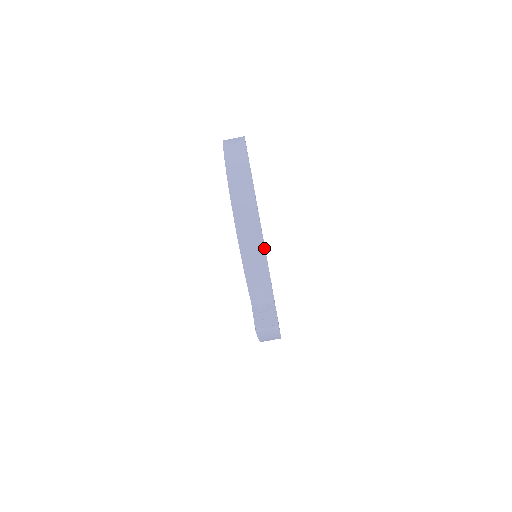
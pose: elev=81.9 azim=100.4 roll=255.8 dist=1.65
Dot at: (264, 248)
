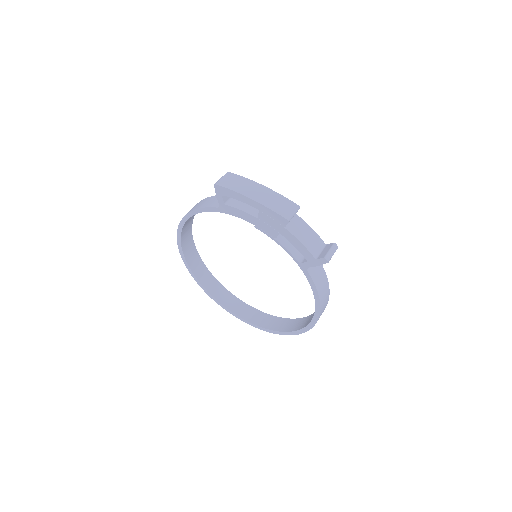
Dot at: occluded
